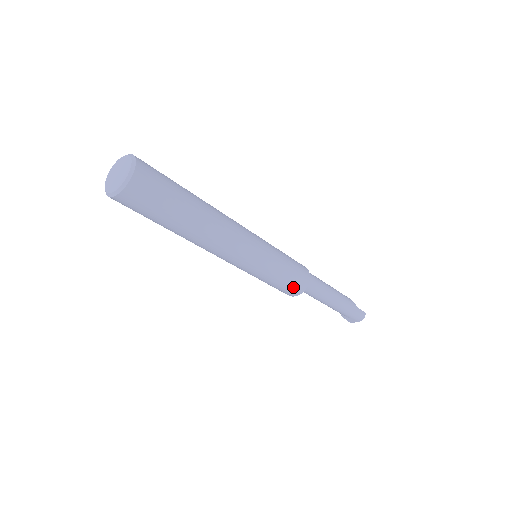
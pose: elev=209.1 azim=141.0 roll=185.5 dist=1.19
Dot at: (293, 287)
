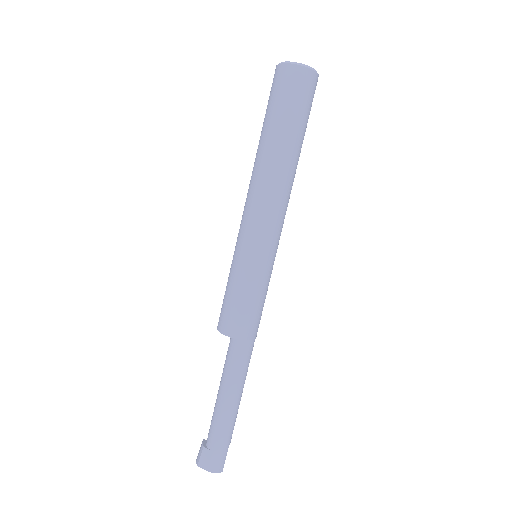
Dot at: (242, 320)
